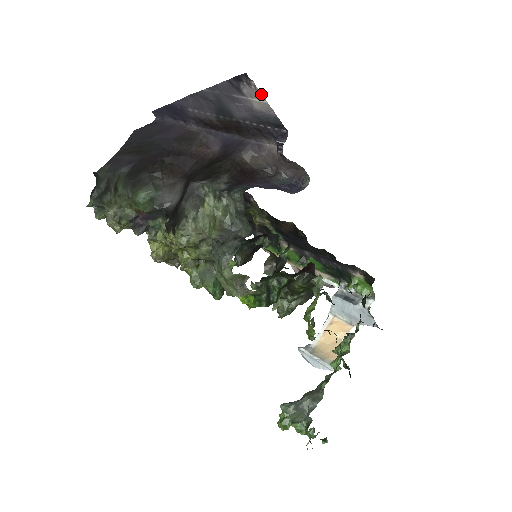
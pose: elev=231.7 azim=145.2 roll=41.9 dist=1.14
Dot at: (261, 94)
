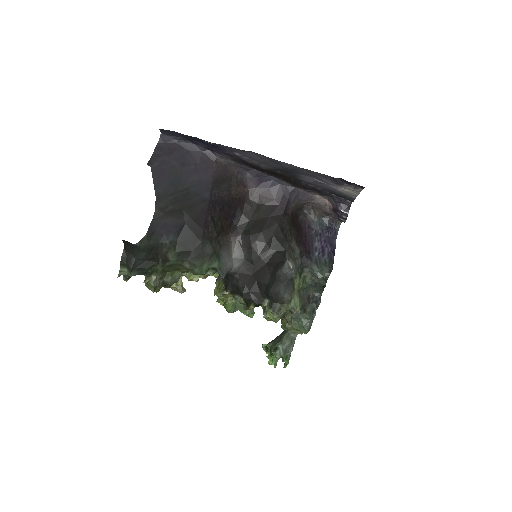
Dot at: (359, 192)
